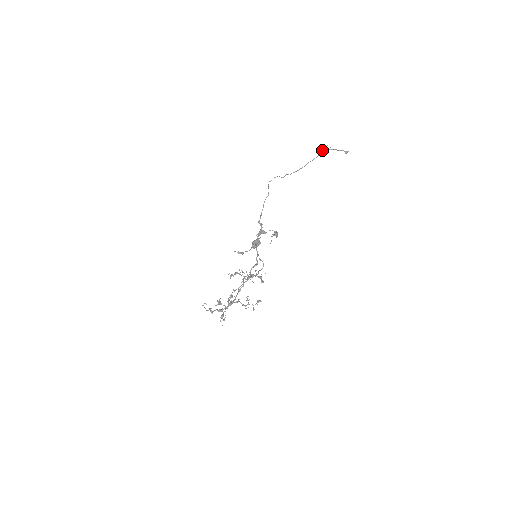
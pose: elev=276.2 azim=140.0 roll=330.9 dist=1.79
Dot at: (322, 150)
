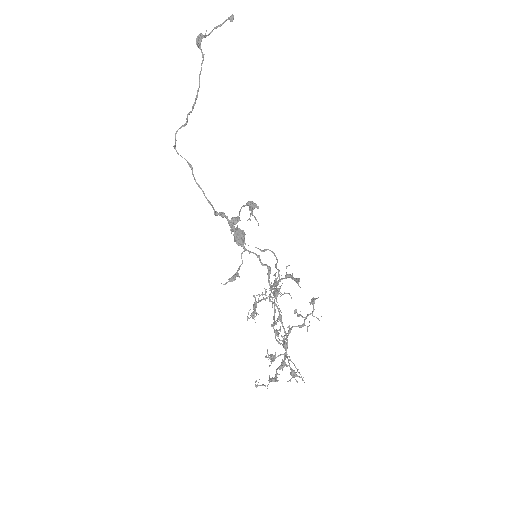
Dot at: (200, 45)
